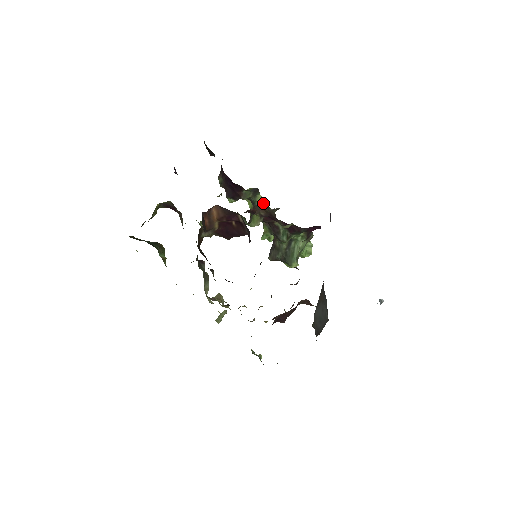
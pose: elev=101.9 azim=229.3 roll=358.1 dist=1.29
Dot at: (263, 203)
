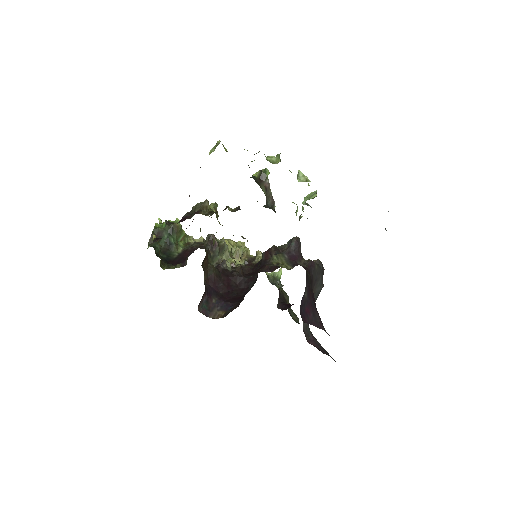
Dot at: (256, 174)
